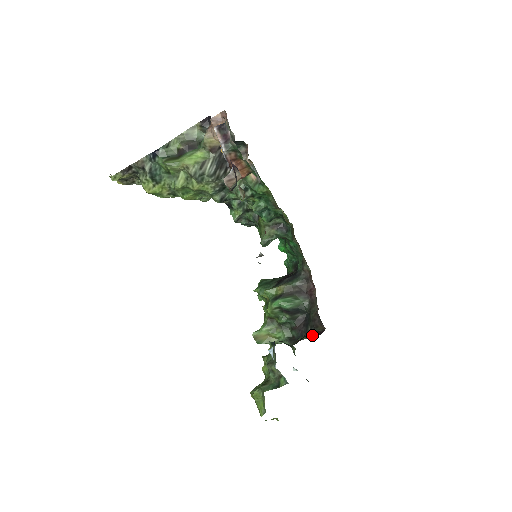
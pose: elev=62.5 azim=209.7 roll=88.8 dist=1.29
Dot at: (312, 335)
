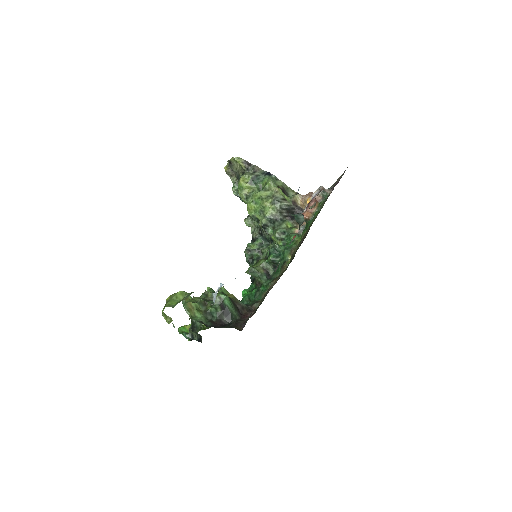
Dot at: occluded
